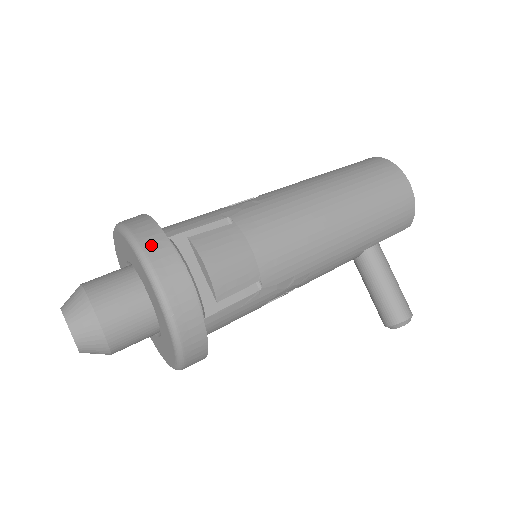
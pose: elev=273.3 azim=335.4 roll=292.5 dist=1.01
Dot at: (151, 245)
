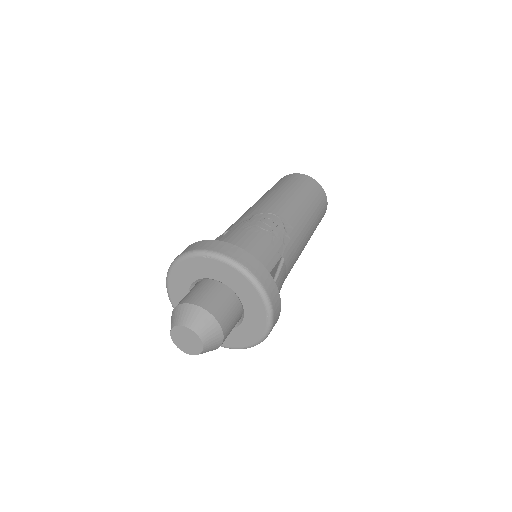
Dot at: (275, 305)
